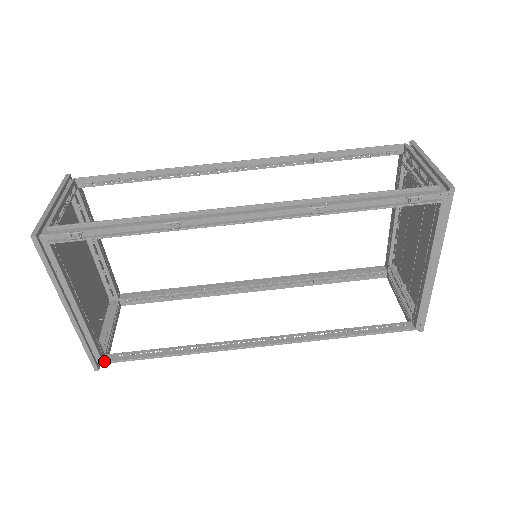
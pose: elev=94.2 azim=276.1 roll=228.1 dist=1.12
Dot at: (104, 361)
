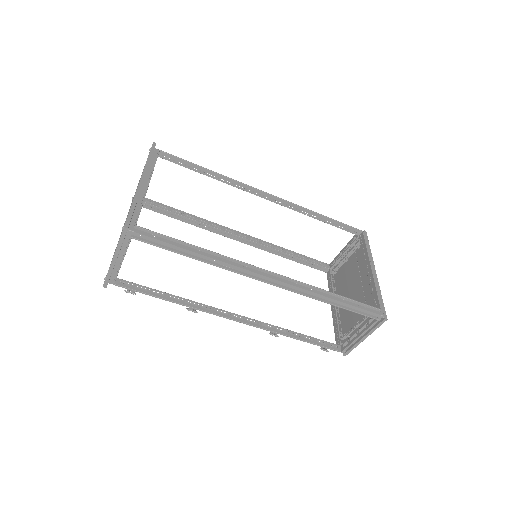
Dot at: occluded
